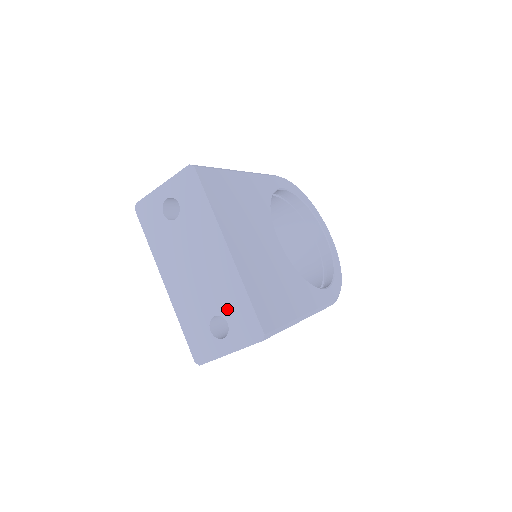
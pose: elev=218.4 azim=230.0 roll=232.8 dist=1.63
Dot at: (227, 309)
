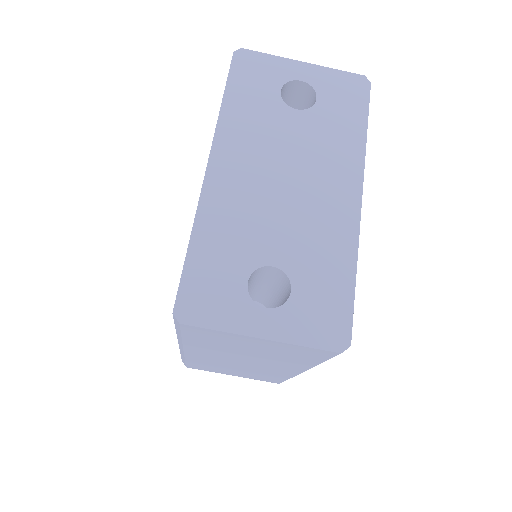
Dot at: (305, 270)
